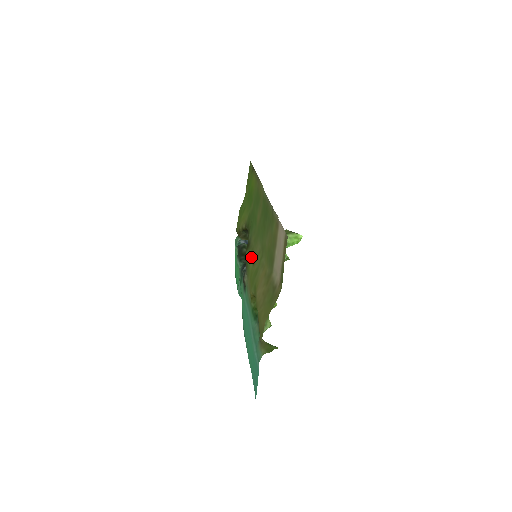
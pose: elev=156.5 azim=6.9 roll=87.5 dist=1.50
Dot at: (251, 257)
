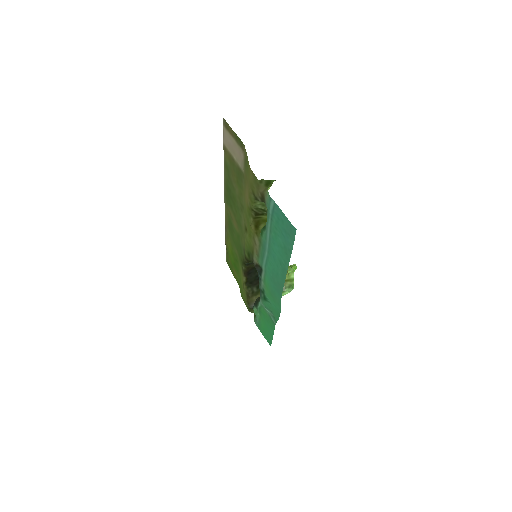
Dot at: (245, 237)
